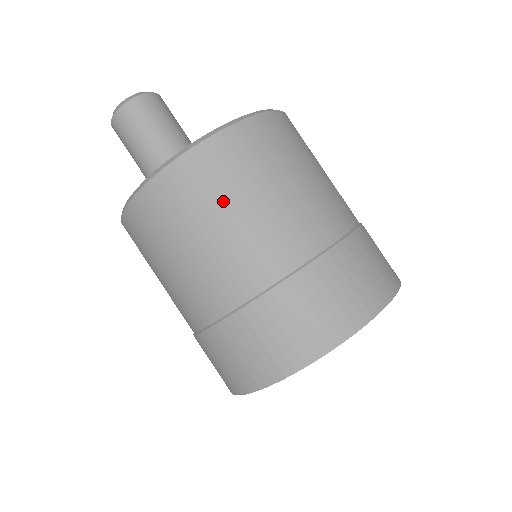
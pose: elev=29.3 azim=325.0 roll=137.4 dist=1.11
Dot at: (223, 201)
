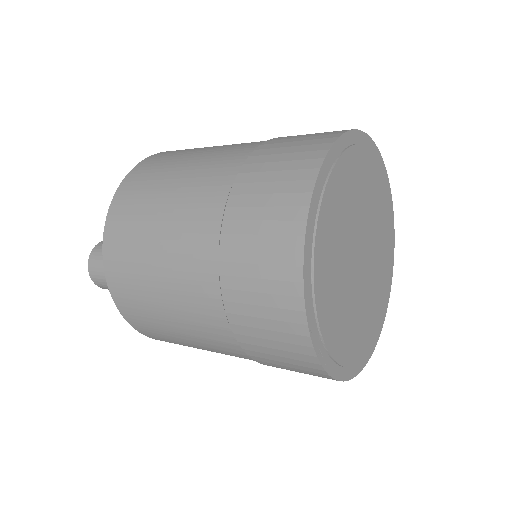
Dot at: (142, 245)
